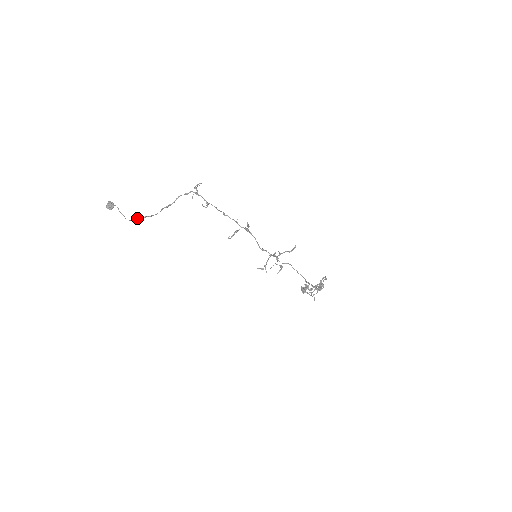
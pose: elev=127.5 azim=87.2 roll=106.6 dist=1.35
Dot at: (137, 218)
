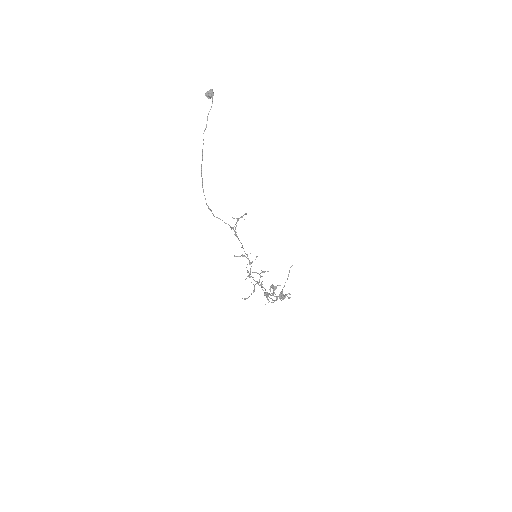
Dot at: (202, 160)
